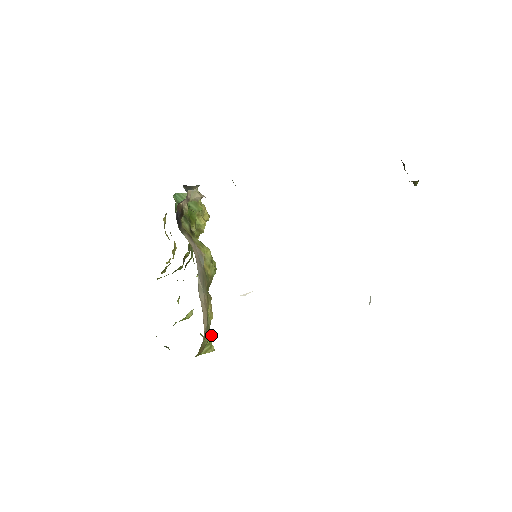
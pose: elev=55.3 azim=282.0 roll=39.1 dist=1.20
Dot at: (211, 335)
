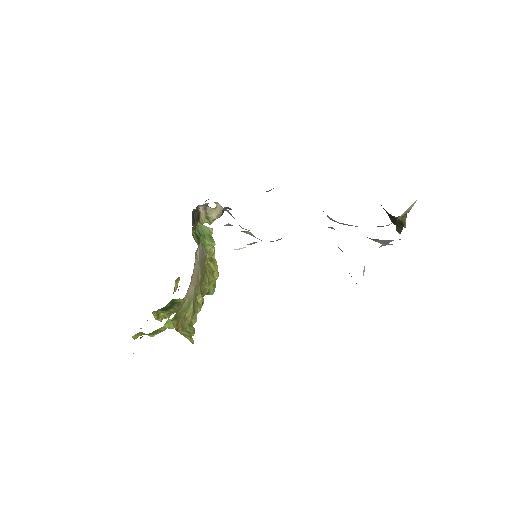
Dot at: (194, 329)
